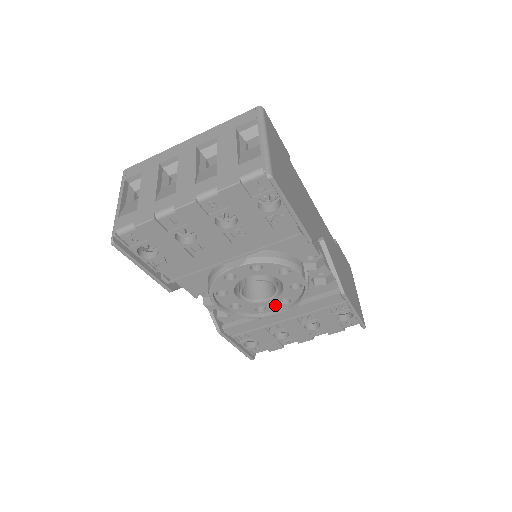
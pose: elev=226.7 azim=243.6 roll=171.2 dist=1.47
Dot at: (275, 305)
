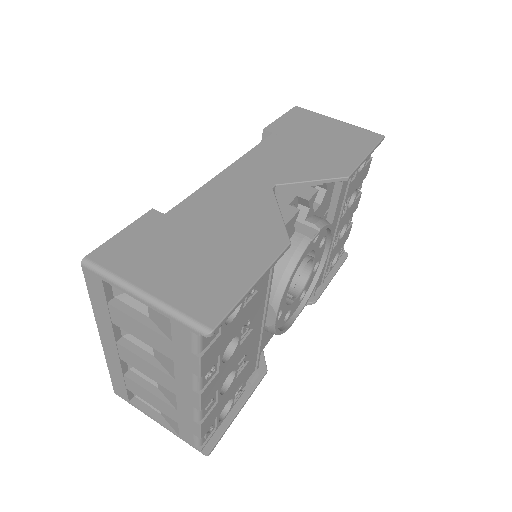
Dot at: (320, 252)
